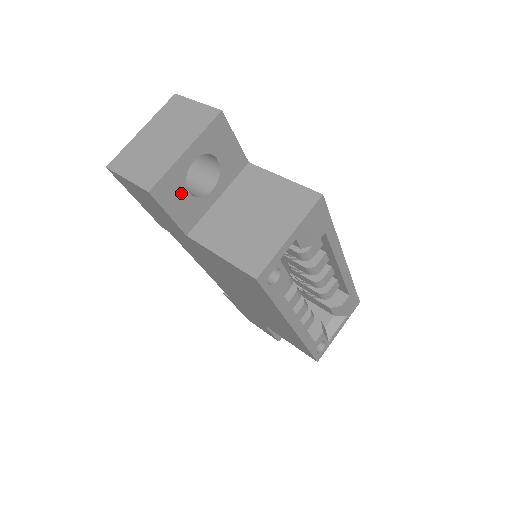
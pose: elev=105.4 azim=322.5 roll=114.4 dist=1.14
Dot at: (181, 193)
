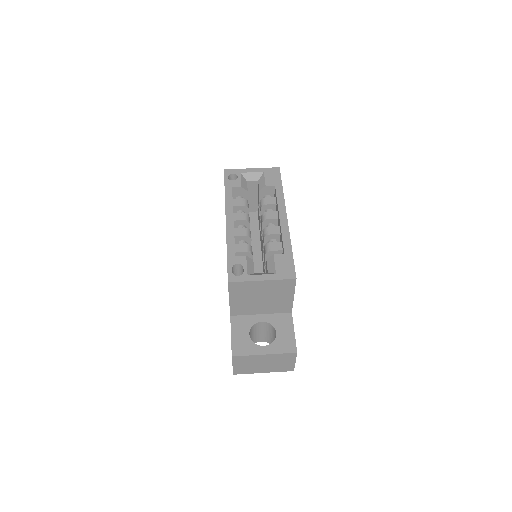
Dot at: occluded
